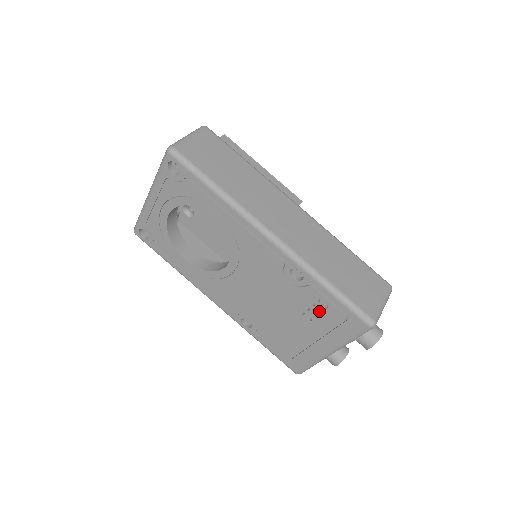
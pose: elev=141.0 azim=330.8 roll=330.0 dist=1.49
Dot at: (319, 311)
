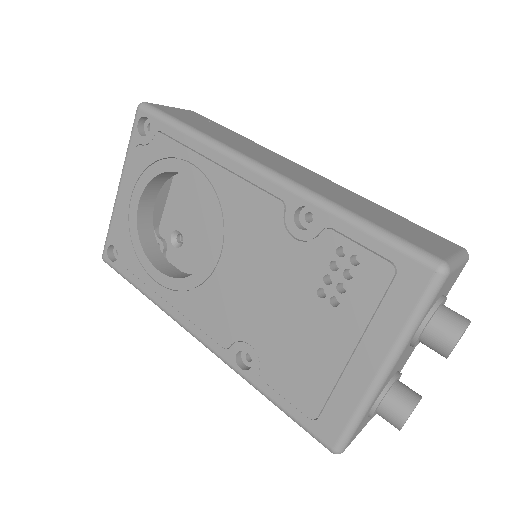
Dot at: (348, 279)
